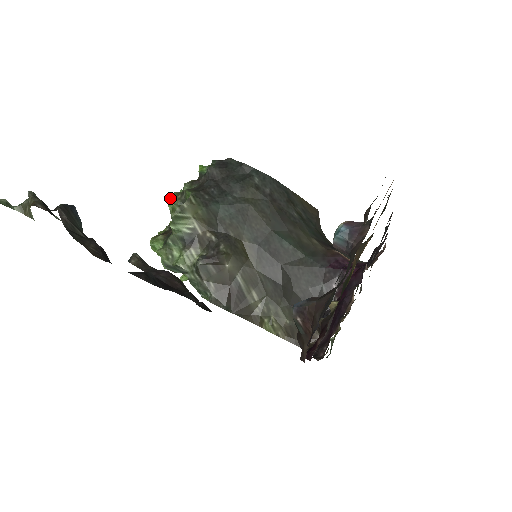
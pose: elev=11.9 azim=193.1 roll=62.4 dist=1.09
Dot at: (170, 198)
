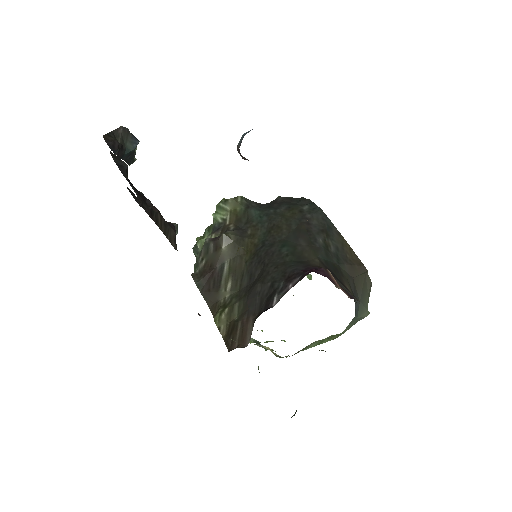
Dot at: occluded
